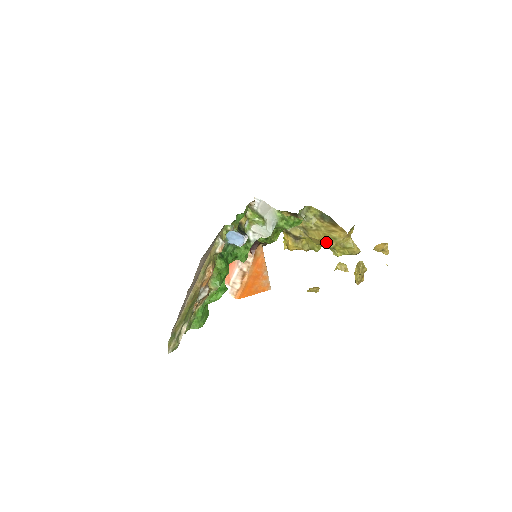
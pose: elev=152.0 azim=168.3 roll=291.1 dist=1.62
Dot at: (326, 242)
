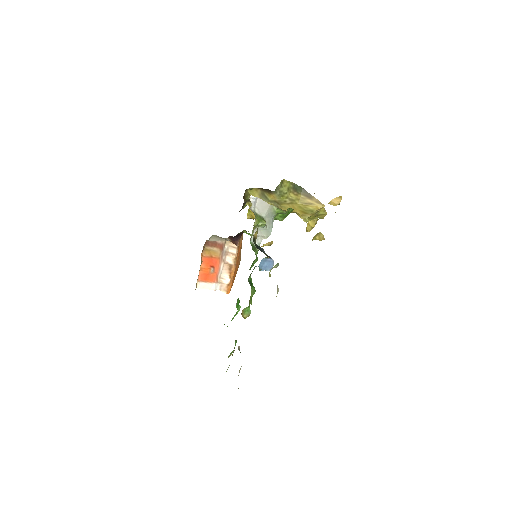
Dot at: (301, 214)
